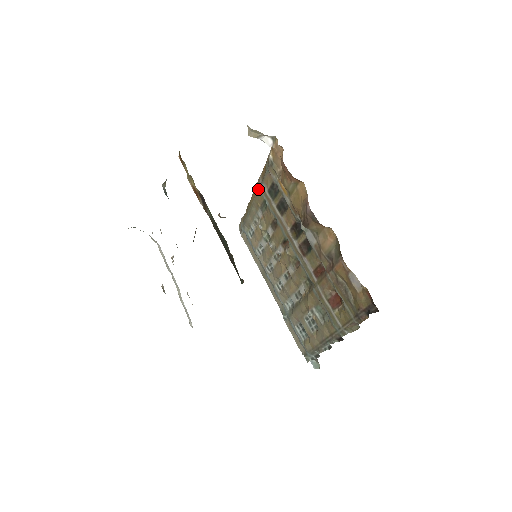
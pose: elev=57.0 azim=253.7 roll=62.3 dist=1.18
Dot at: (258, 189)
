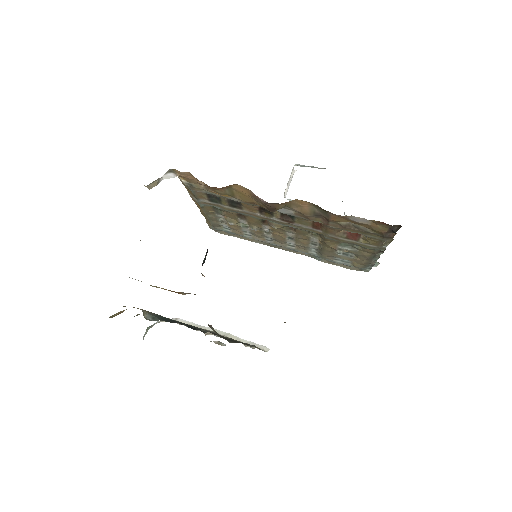
Dot at: occluded
